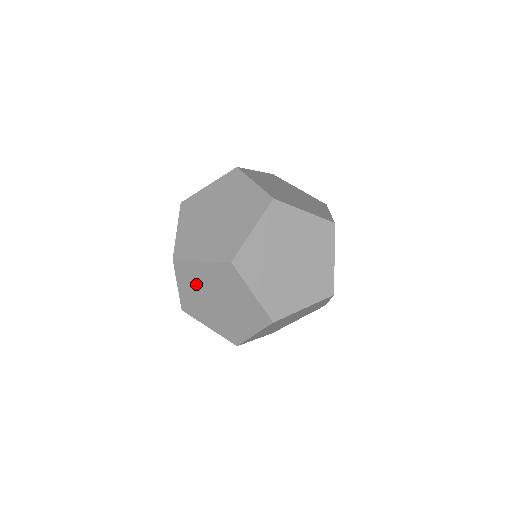
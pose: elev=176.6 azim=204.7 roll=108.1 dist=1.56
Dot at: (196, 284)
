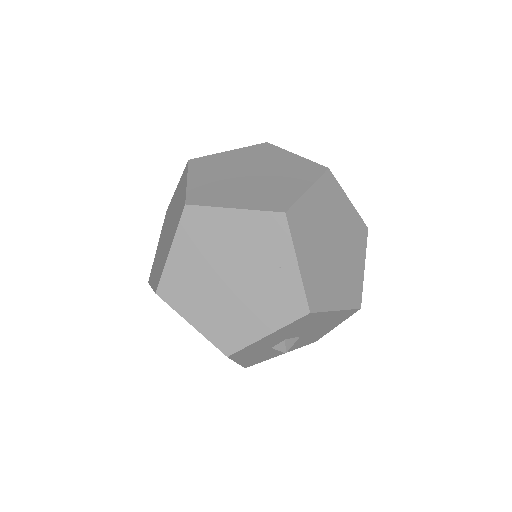
Dot at: (177, 198)
